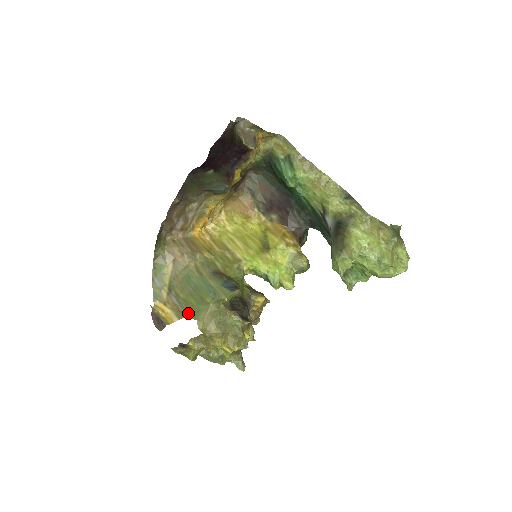
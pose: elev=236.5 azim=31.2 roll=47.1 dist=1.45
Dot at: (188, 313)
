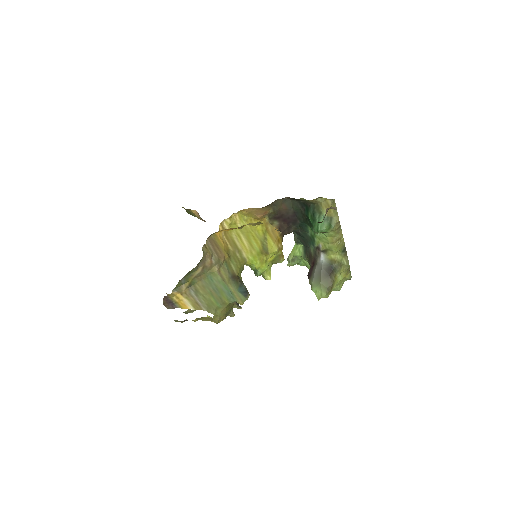
Dot at: (207, 308)
